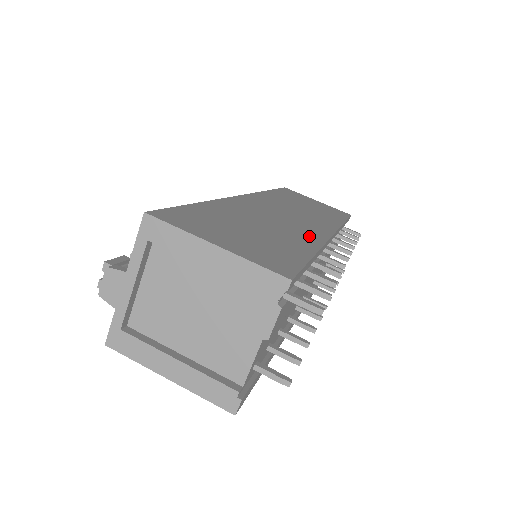
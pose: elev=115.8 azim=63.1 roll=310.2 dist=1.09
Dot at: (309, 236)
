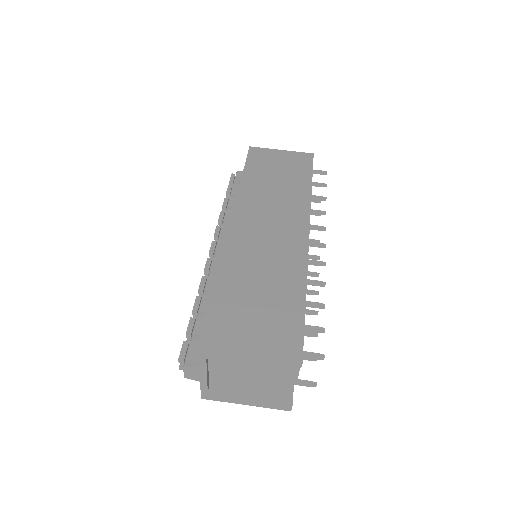
Dot at: (295, 263)
